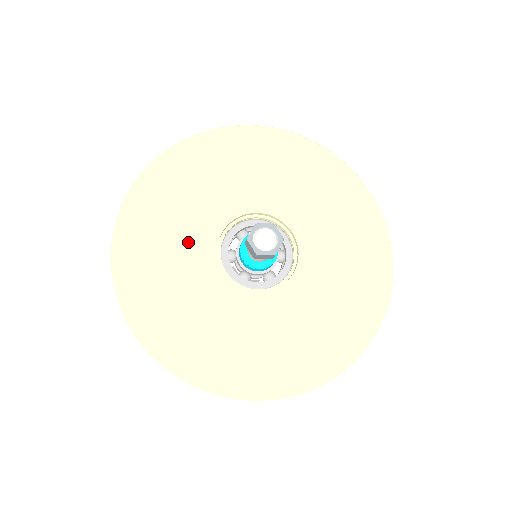
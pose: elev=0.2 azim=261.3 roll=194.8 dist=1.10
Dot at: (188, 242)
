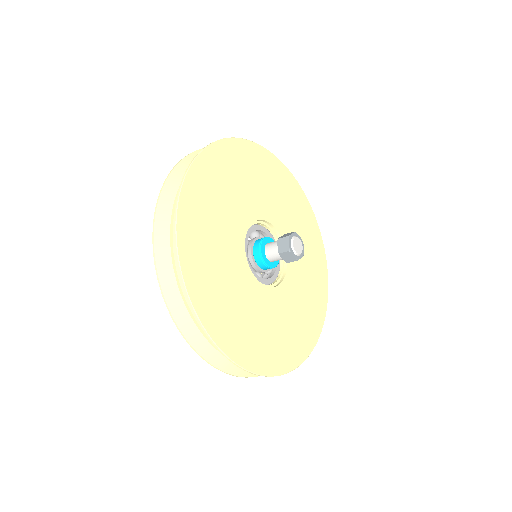
Dot at: (231, 267)
